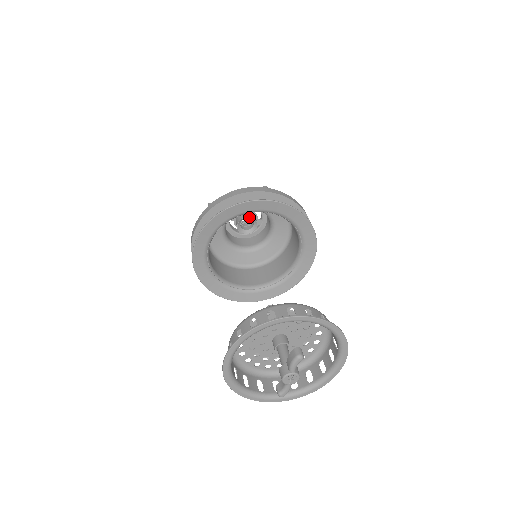
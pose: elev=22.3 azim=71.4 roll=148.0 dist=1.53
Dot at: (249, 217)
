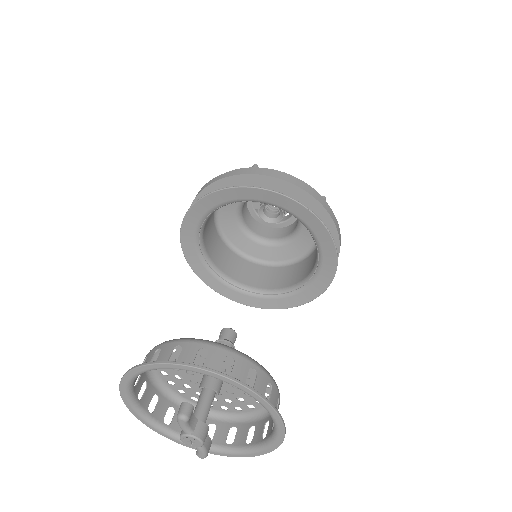
Dot at: occluded
